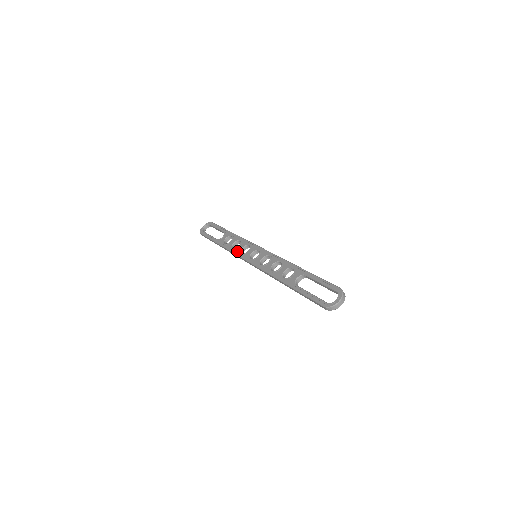
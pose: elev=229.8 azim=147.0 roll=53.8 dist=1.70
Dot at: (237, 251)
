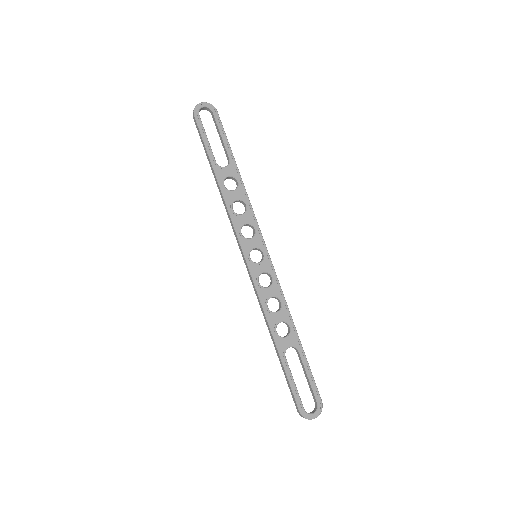
Dot at: (237, 223)
